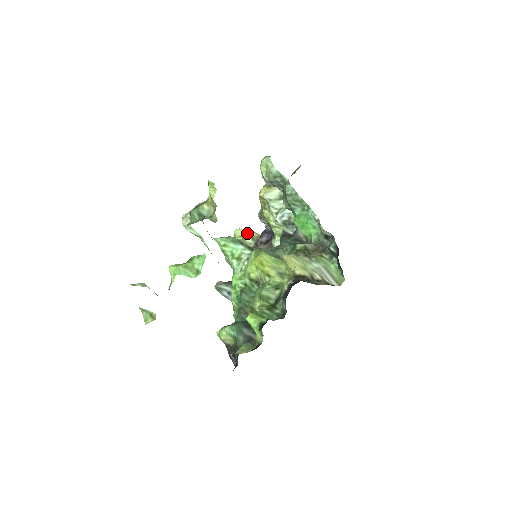
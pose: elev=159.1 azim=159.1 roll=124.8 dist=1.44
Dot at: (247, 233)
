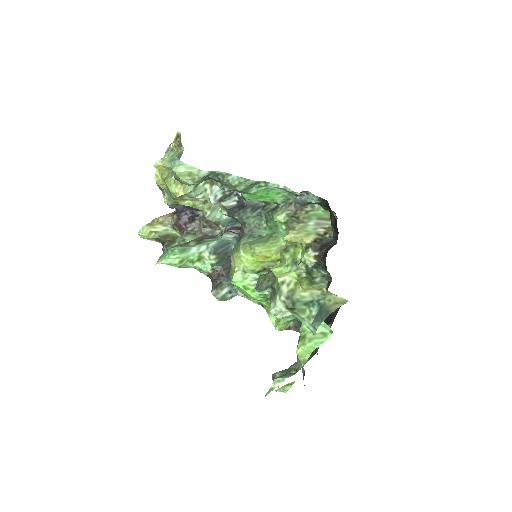
Dot at: (154, 224)
